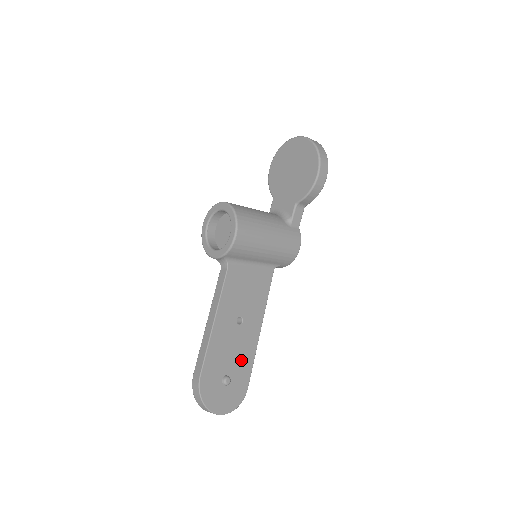
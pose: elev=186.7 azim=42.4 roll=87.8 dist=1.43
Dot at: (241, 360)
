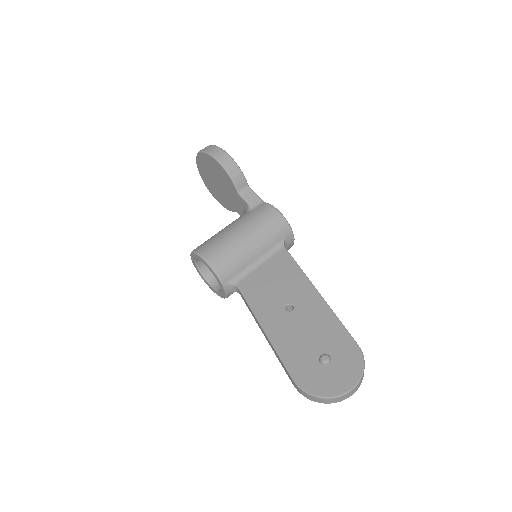
Dot at: (324, 332)
